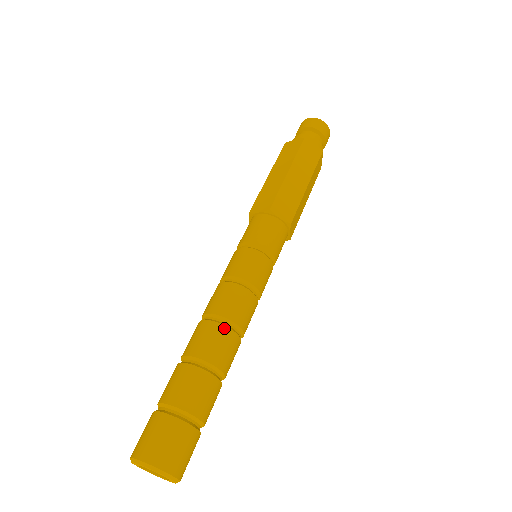
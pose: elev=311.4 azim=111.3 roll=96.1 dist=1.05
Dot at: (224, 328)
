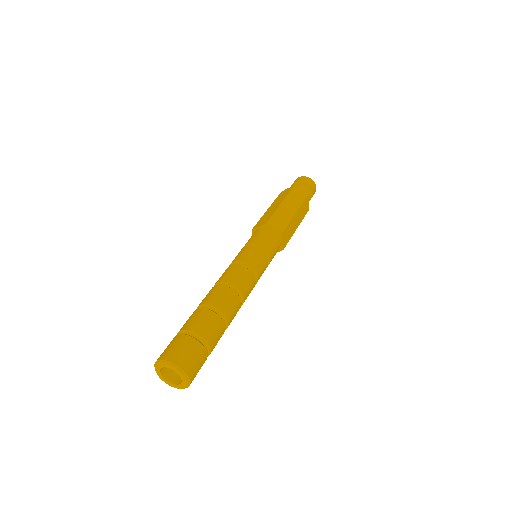
Dot at: (228, 289)
